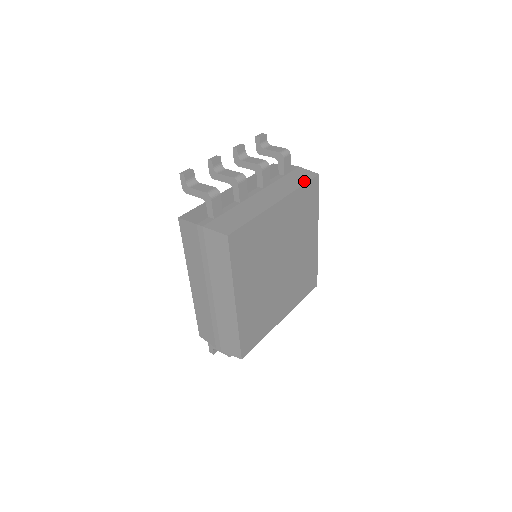
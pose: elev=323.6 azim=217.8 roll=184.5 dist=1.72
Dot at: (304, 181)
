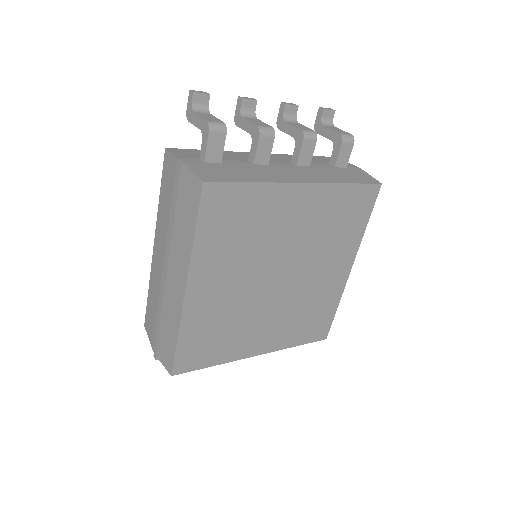
Dot at: (356, 181)
